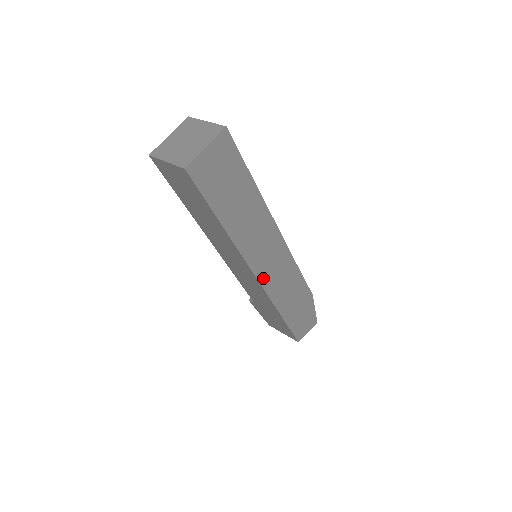
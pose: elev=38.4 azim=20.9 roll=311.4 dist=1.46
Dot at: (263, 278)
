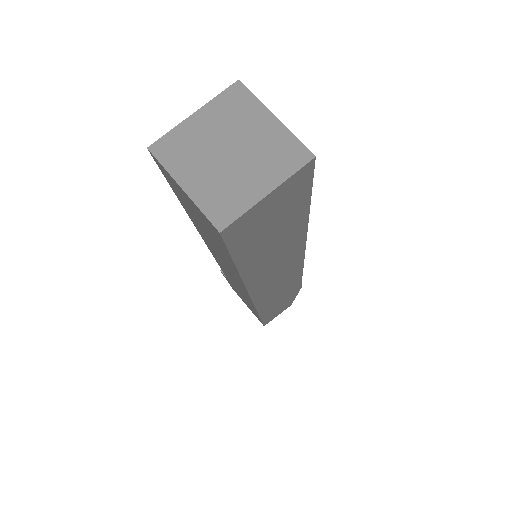
Dot at: (260, 297)
